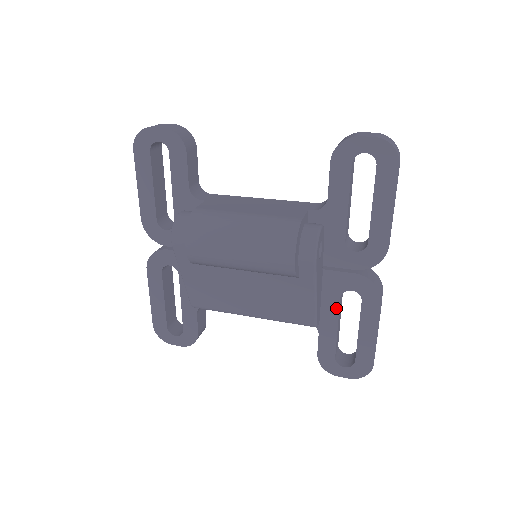
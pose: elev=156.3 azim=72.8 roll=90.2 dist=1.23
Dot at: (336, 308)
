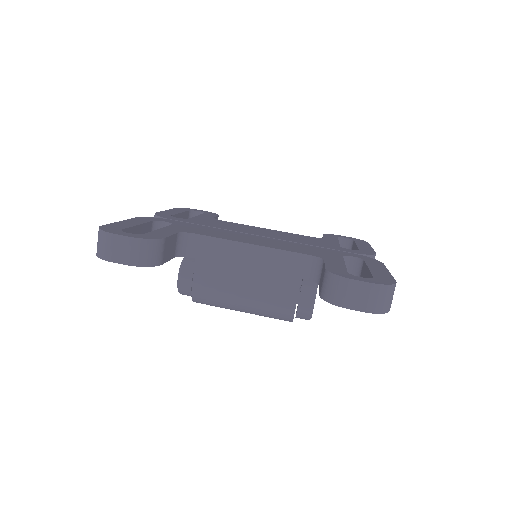
Dot at: occluded
